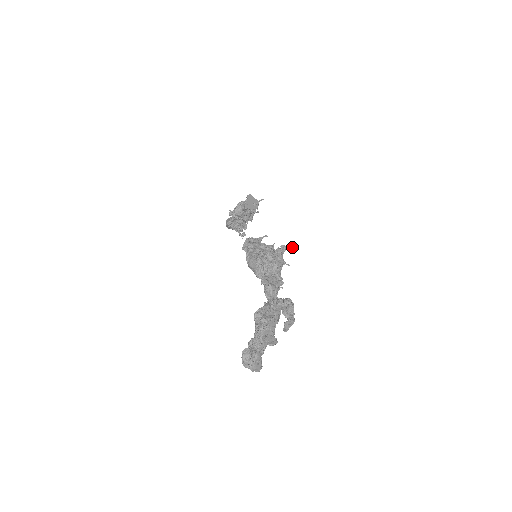
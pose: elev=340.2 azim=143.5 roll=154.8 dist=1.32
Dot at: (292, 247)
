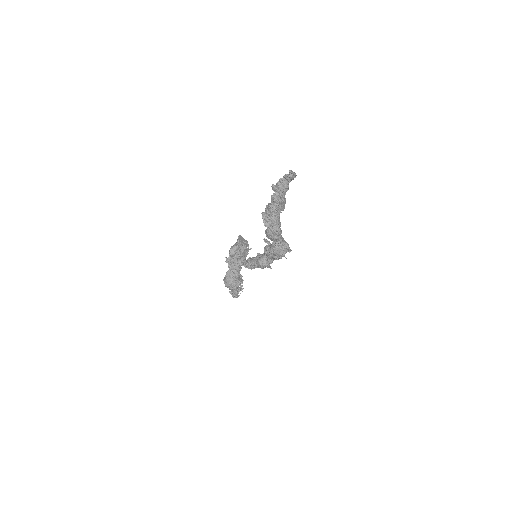
Dot at: occluded
